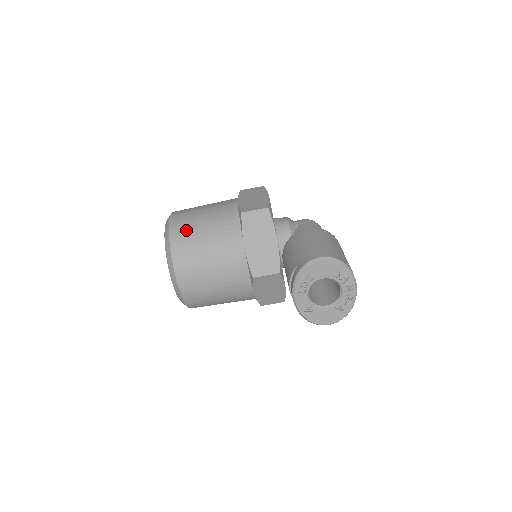
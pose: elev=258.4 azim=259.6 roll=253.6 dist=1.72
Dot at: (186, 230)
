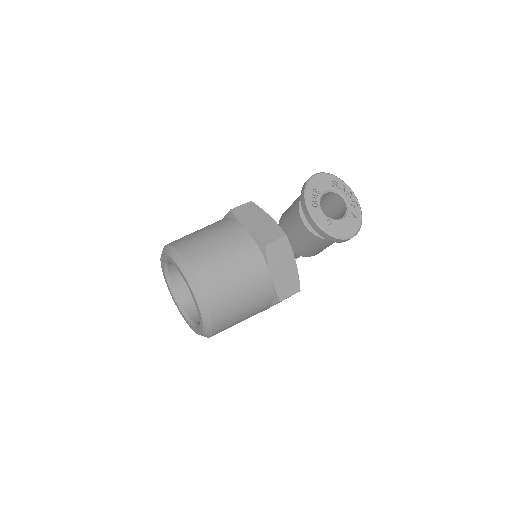
Dot at: (186, 238)
